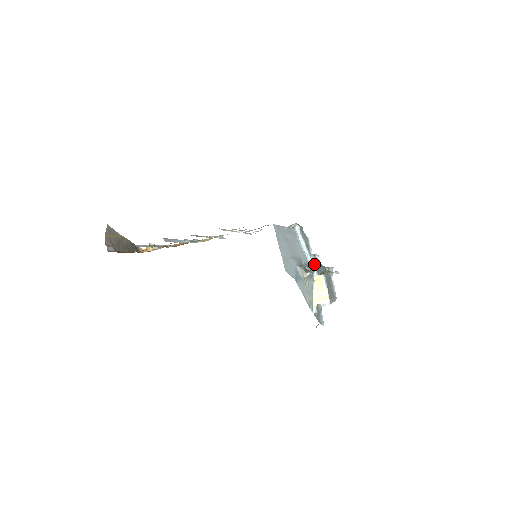
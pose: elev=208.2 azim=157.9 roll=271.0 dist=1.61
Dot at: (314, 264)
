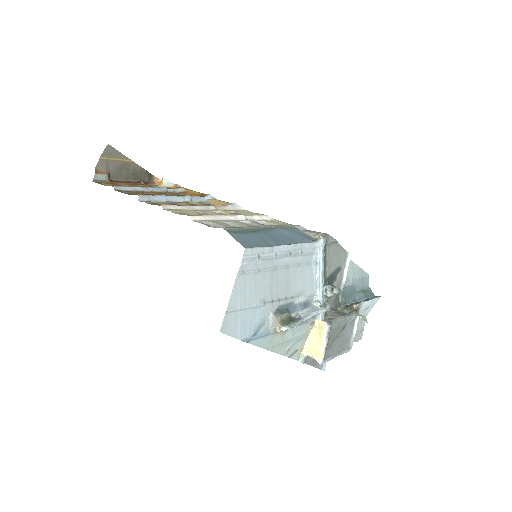
Dot at: (345, 288)
